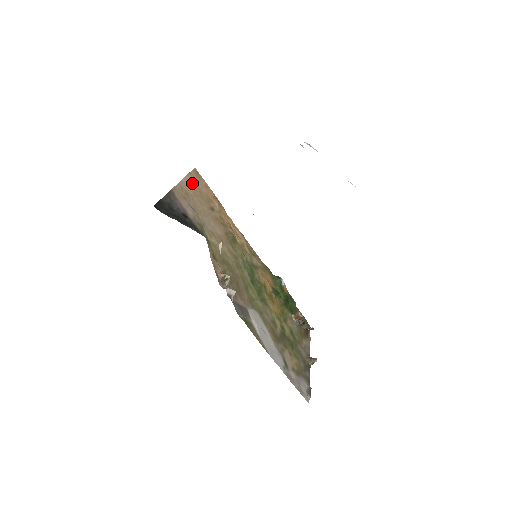
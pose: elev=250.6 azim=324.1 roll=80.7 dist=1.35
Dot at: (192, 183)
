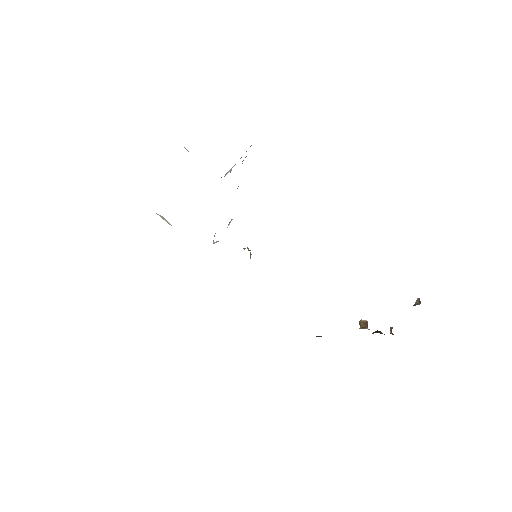
Dot at: occluded
